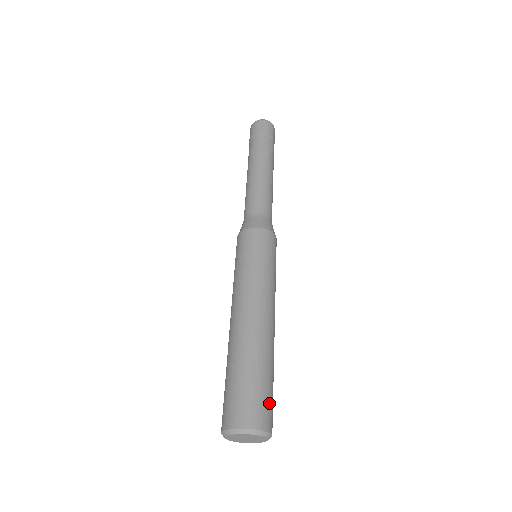
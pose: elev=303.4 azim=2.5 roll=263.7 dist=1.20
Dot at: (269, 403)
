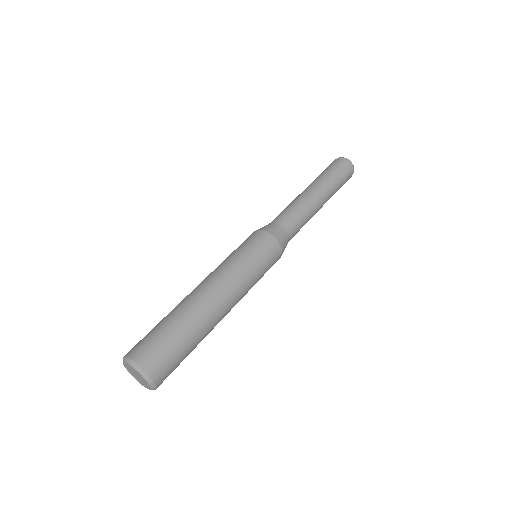
Dot at: occluded
